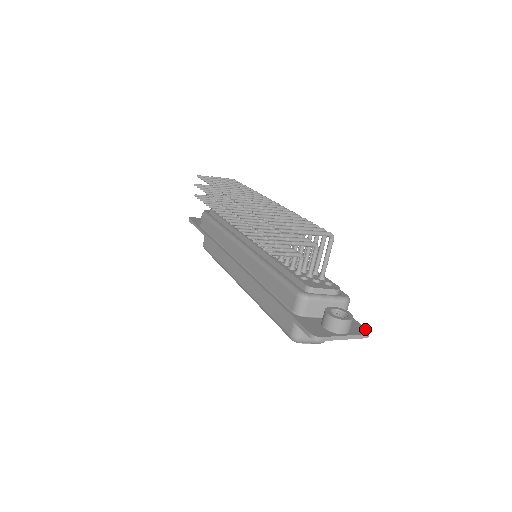
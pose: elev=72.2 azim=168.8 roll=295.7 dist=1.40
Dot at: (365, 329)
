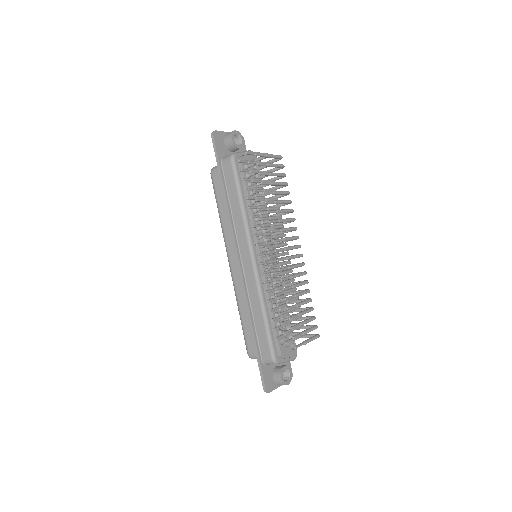
Dot at: occluded
